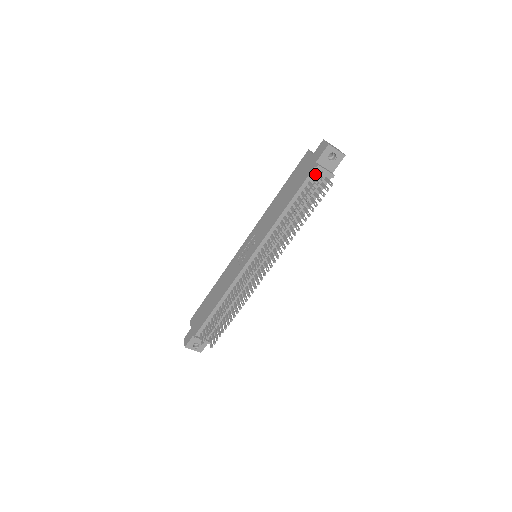
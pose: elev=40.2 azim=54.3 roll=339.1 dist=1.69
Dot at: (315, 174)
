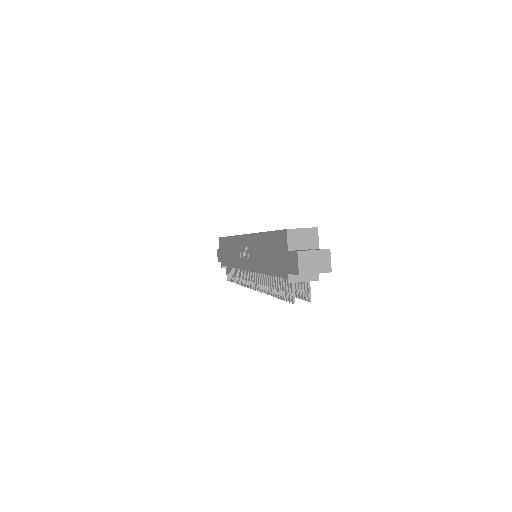
Dot at: occluded
